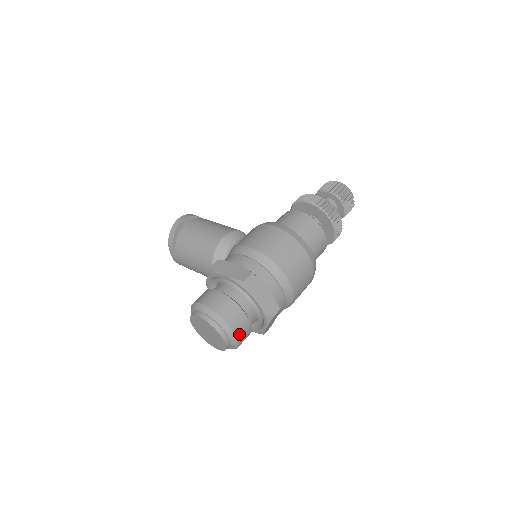
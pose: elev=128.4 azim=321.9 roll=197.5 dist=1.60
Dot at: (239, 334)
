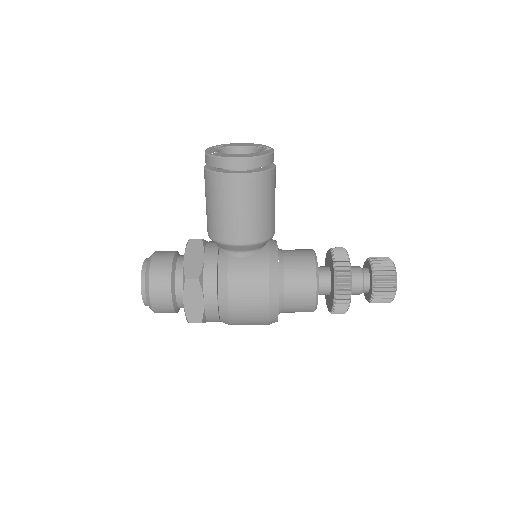
Dot at: occluded
